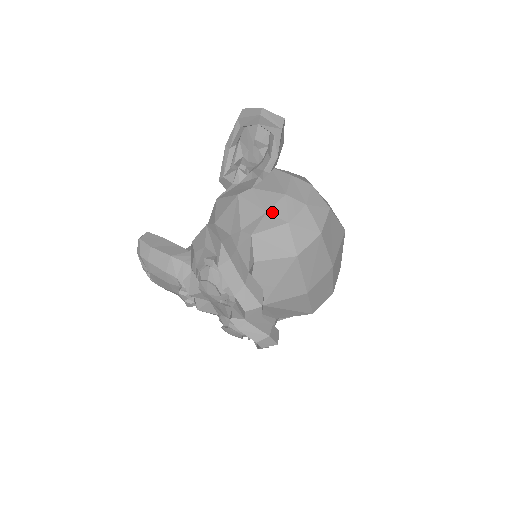
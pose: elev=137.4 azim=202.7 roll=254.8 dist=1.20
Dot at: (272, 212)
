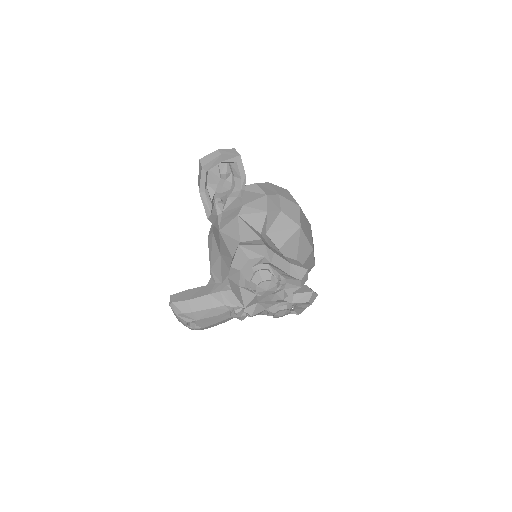
Dot at: (270, 210)
